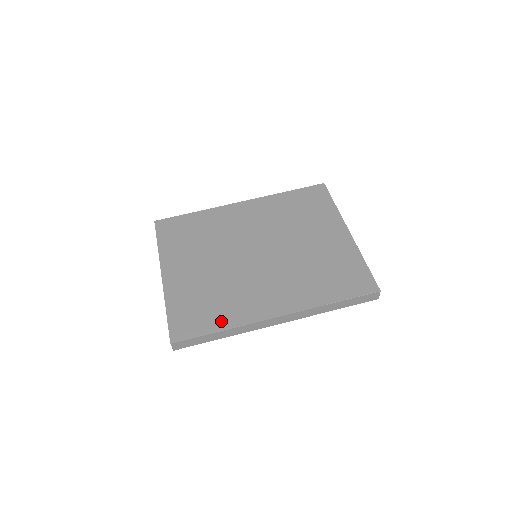
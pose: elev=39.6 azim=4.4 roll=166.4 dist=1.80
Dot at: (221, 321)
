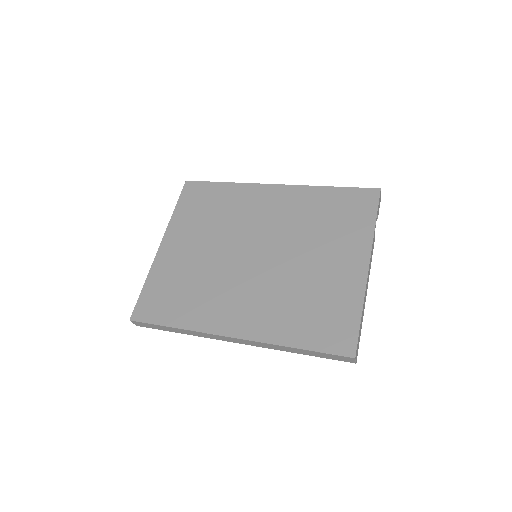
Dot at: (181, 317)
